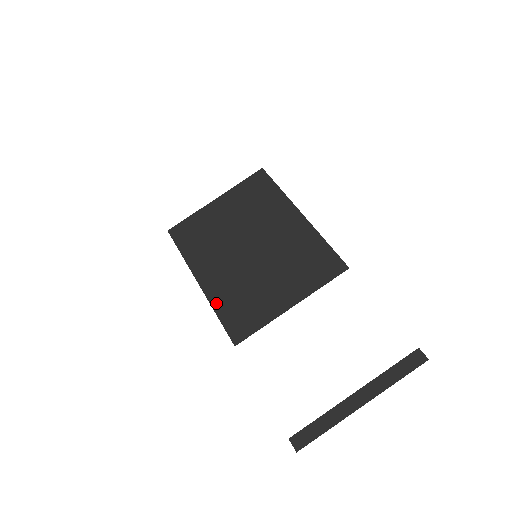
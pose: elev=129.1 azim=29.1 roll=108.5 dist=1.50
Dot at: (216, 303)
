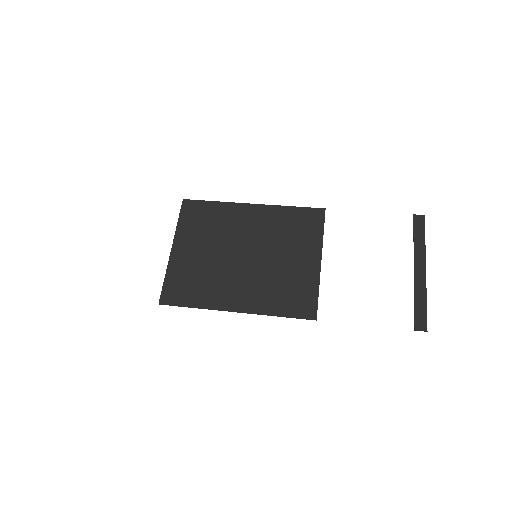
Dot at: (268, 310)
